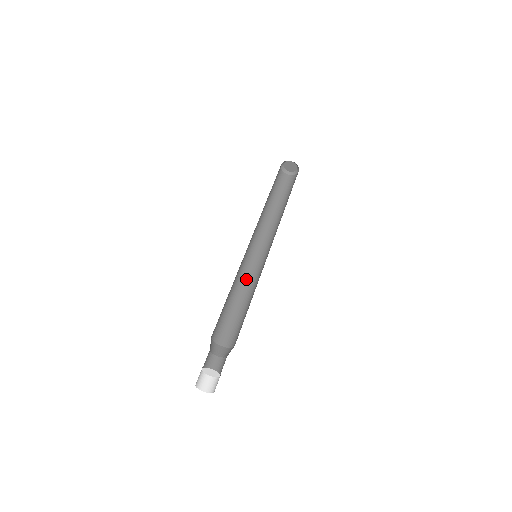
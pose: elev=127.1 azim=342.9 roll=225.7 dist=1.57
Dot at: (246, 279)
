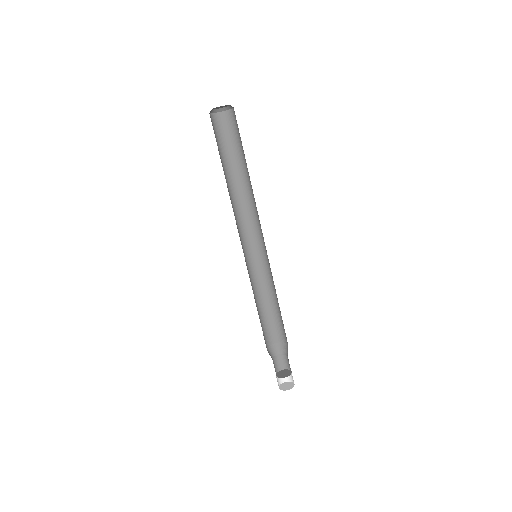
Dot at: (260, 275)
